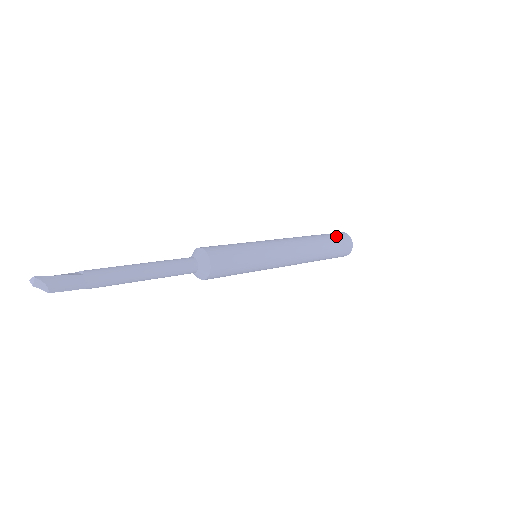
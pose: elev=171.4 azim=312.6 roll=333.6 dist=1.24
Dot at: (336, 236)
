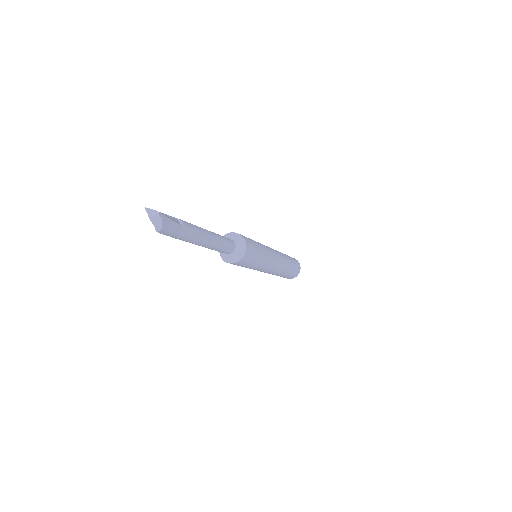
Dot at: (296, 263)
